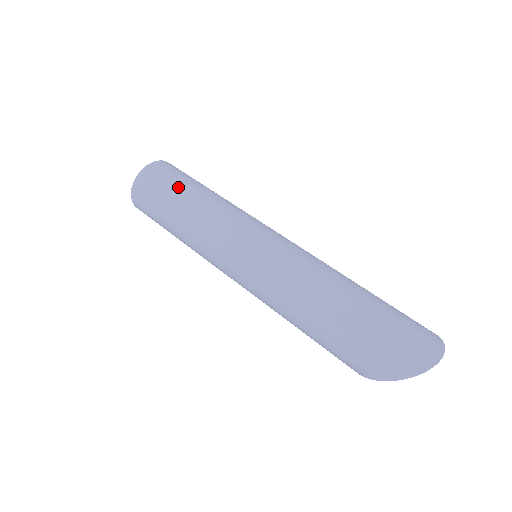
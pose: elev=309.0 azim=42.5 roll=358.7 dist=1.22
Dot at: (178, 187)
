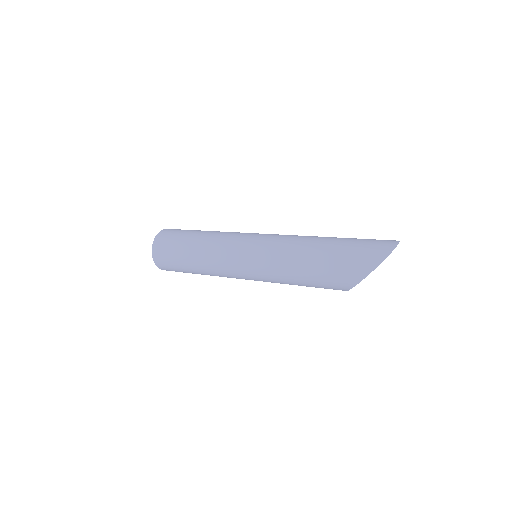
Dot at: (188, 233)
